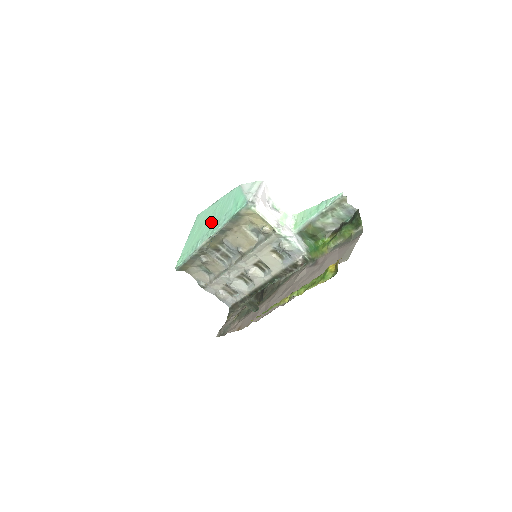
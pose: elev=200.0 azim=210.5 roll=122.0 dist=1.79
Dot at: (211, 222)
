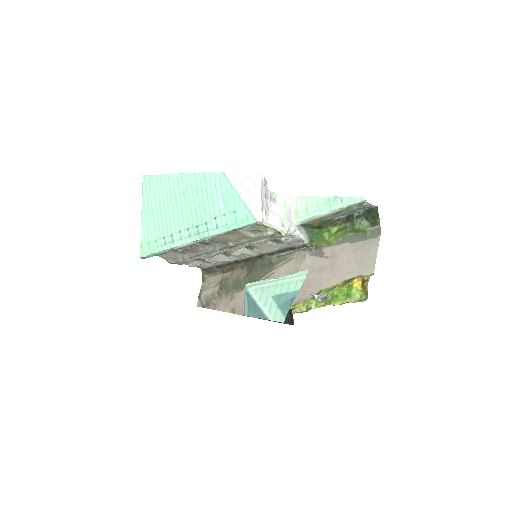
Dot at: (186, 213)
